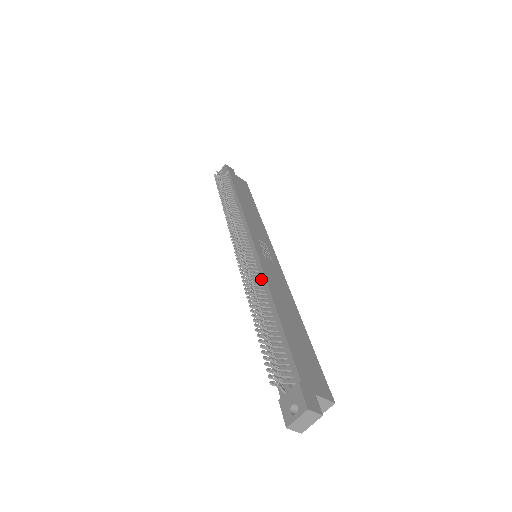
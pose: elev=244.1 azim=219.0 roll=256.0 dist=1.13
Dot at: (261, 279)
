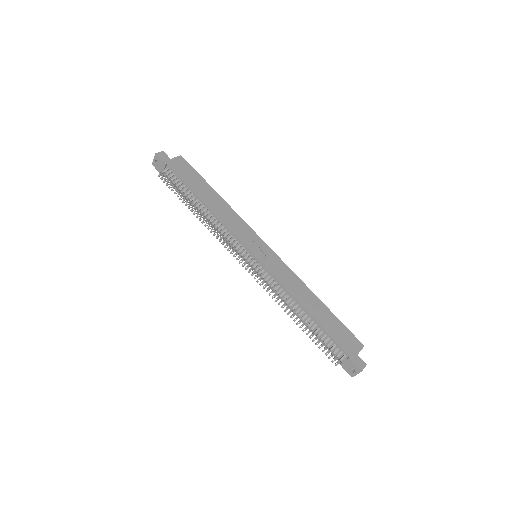
Dot at: (280, 287)
